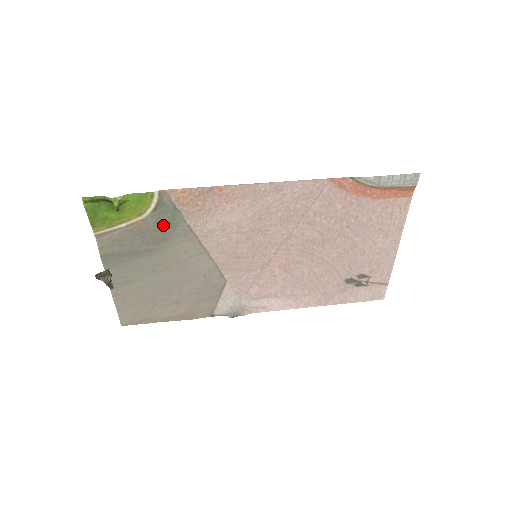
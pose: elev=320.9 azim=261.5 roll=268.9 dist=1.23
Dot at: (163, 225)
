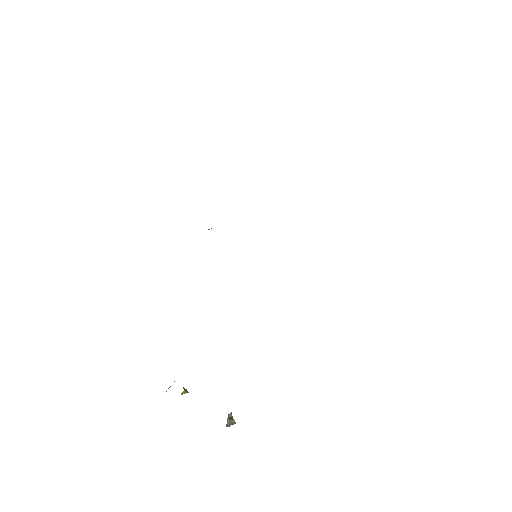
Dot at: occluded
